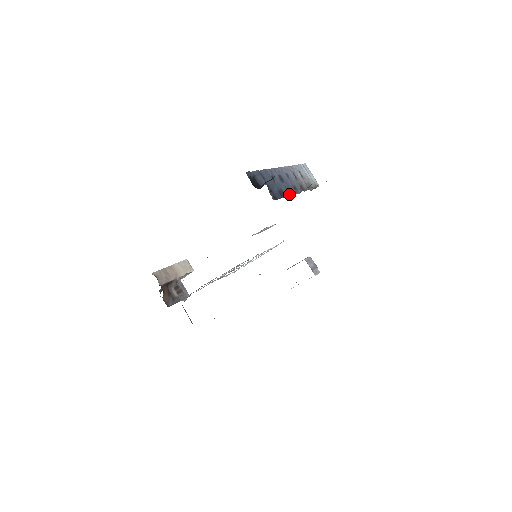
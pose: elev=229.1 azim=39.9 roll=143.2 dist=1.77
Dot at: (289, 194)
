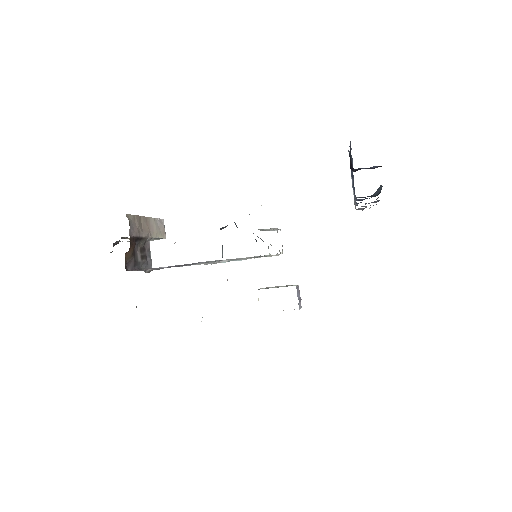
Dot at: (362, 199)
